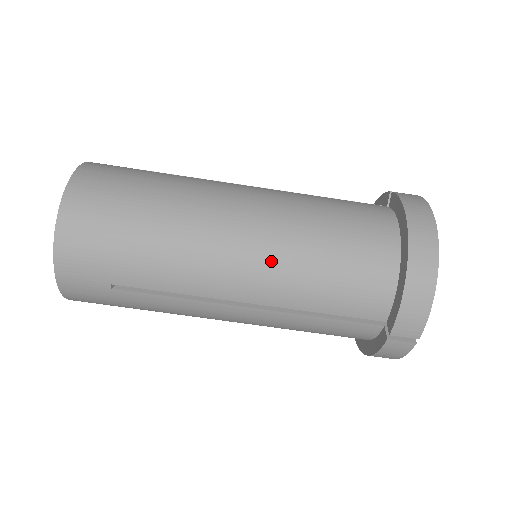
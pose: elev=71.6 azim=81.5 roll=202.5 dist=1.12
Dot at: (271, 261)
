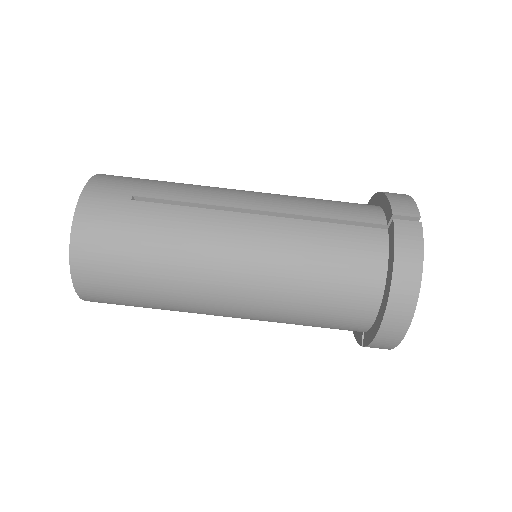
Dot at: (261, 305)
